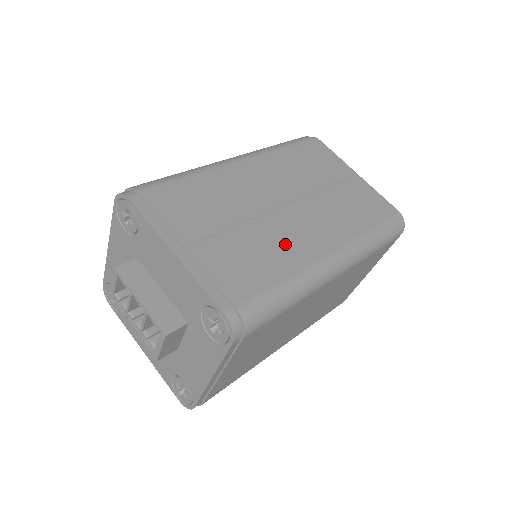
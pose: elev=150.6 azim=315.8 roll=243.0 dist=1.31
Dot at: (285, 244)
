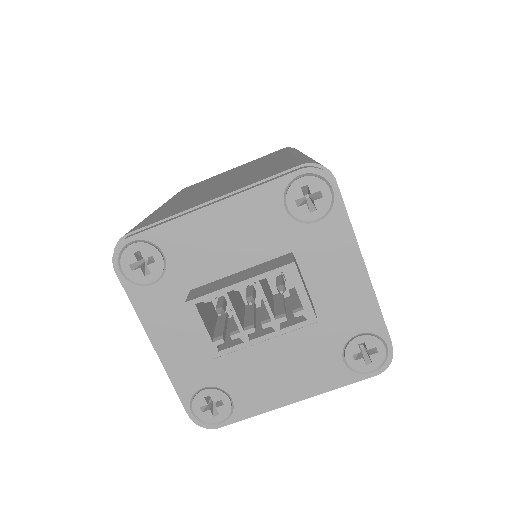
Dot at: (262, 168)
